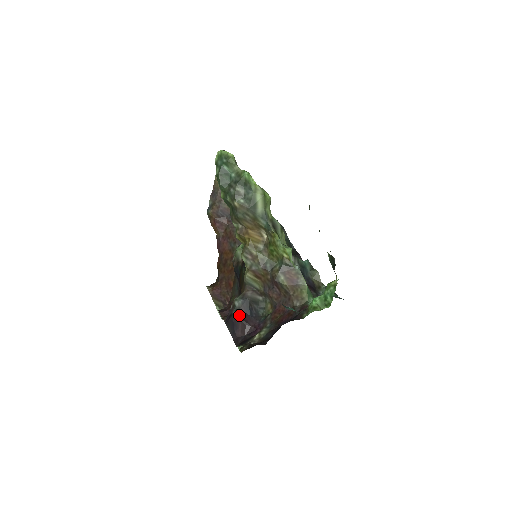
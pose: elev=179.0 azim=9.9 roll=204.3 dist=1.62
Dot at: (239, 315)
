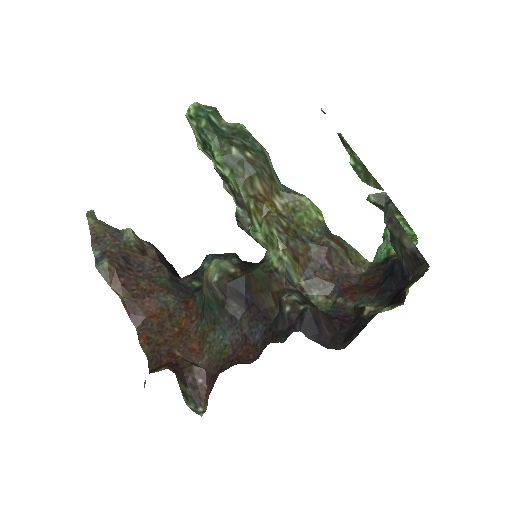
Dot at: occluded
